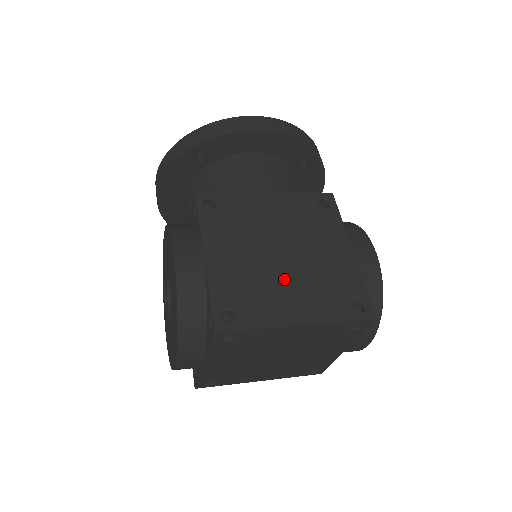
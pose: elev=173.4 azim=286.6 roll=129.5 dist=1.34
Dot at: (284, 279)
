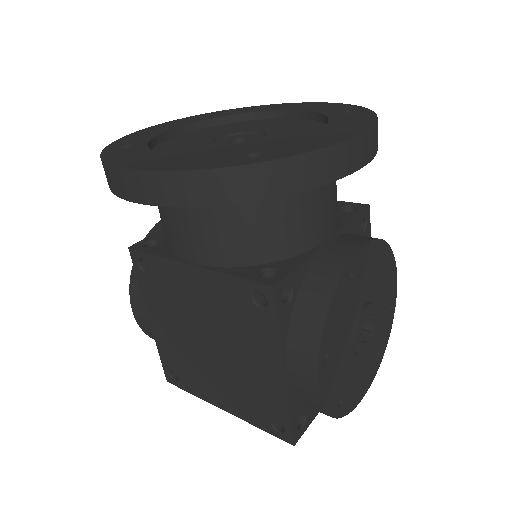
Dot at: (211, 369)
